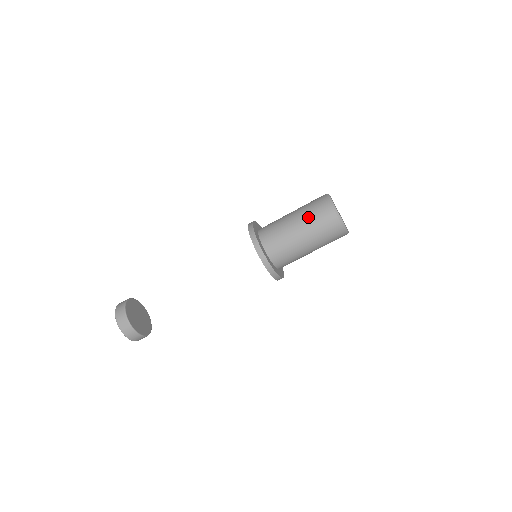
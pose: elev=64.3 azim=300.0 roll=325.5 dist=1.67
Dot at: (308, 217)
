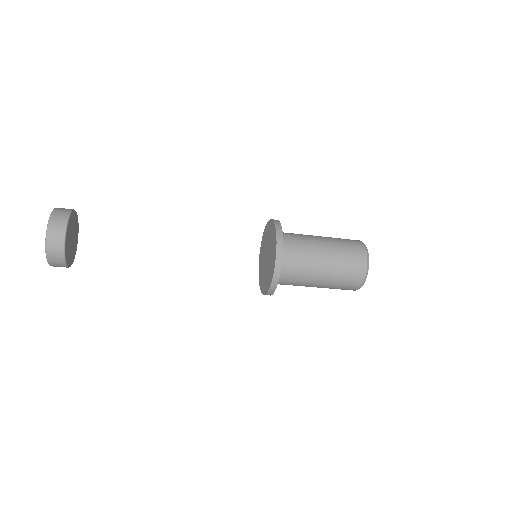
Dot at: (336, 281)
